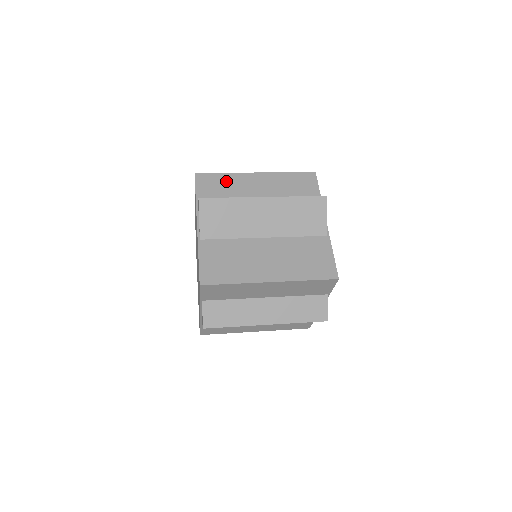
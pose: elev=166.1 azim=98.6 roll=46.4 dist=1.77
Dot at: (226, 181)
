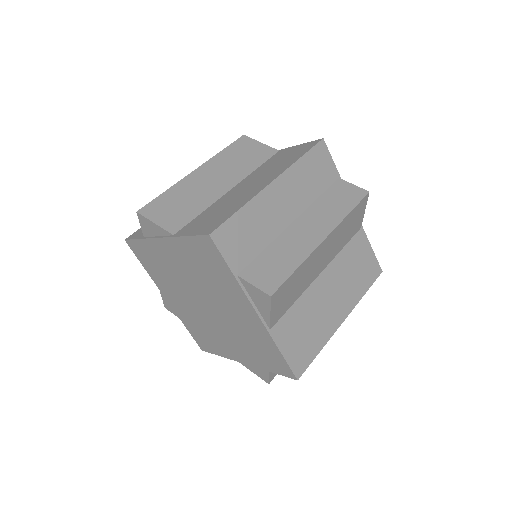
Dot at: (250, 221)
